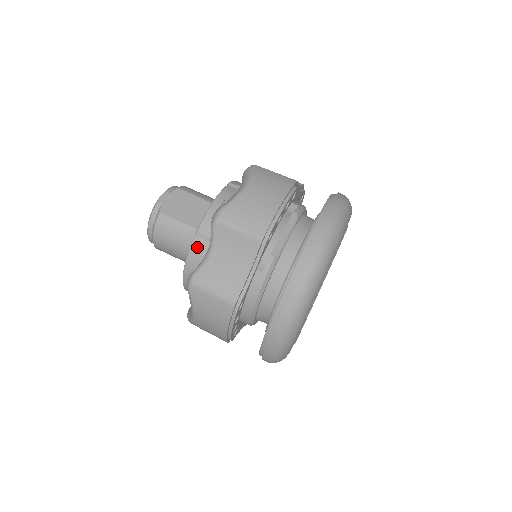
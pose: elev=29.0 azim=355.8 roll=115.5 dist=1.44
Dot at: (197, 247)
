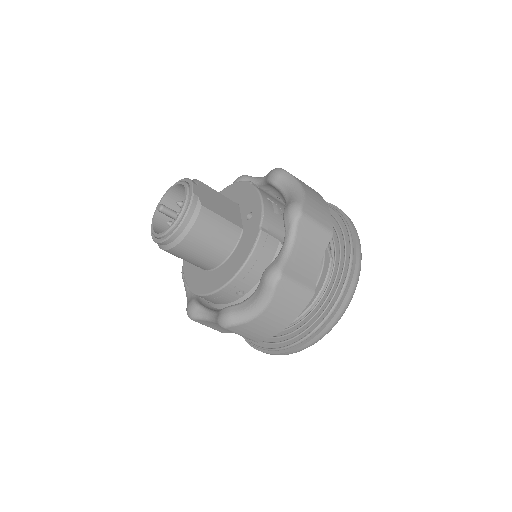
Dot at: (263, 242)
